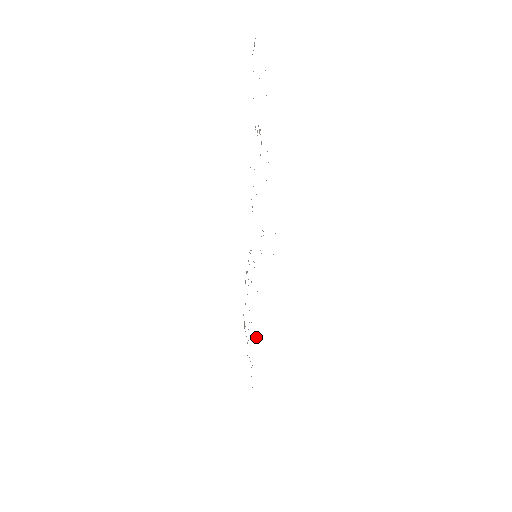
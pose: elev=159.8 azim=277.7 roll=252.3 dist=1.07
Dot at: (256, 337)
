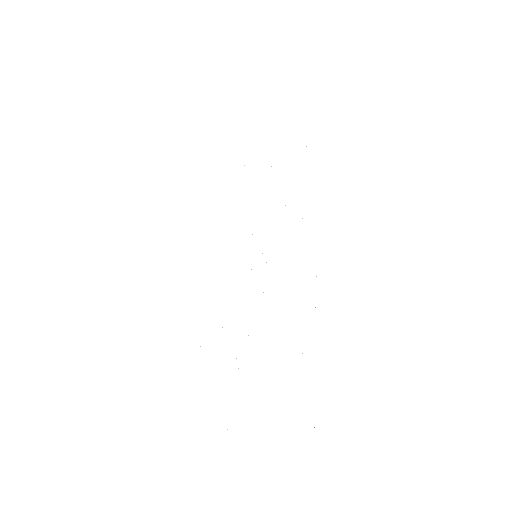
Dot at: occluded
